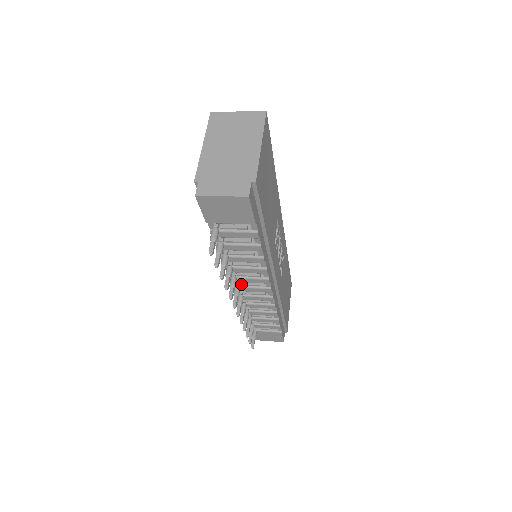
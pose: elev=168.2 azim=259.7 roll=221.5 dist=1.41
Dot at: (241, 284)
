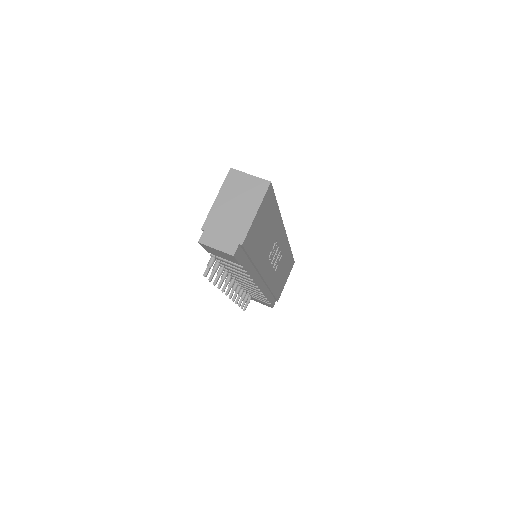
Dot at: occluded
